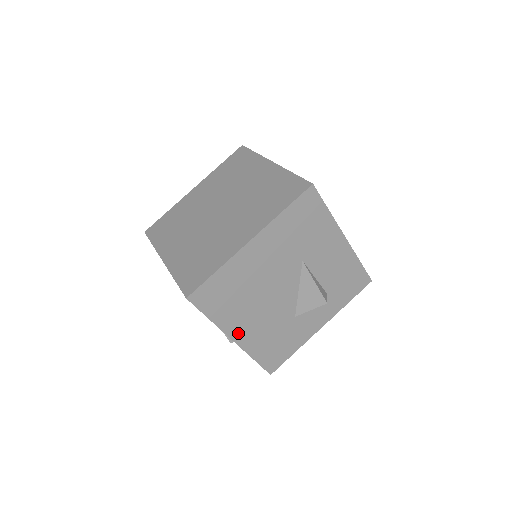
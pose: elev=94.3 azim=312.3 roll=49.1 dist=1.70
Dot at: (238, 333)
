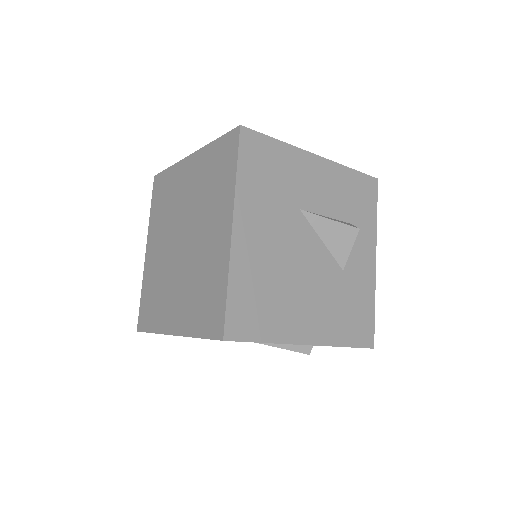
Dot at: (306, 333)
